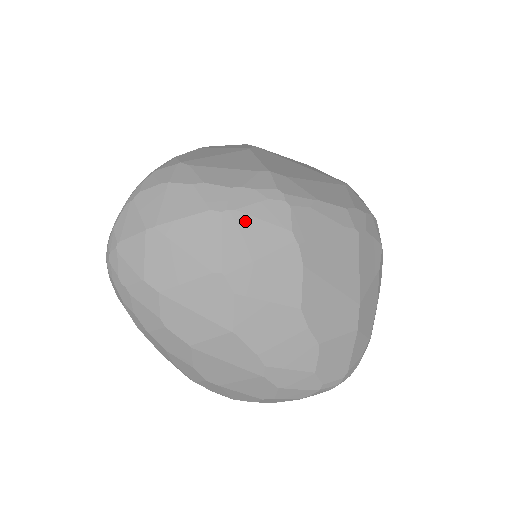
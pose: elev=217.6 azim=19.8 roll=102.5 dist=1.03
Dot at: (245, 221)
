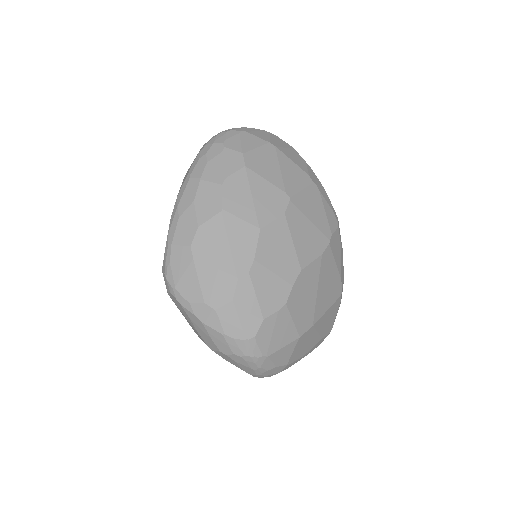
Dot at: (319, 200)
